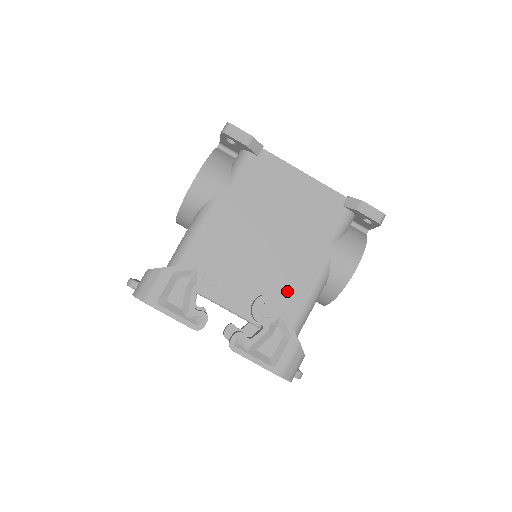
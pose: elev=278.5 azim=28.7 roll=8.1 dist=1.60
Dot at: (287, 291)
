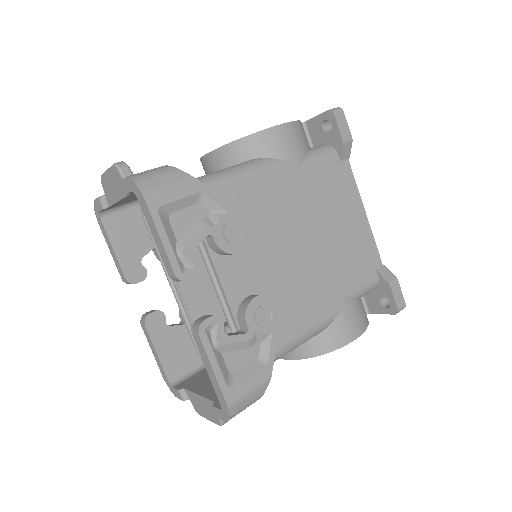
Dot at: (286, 312)
